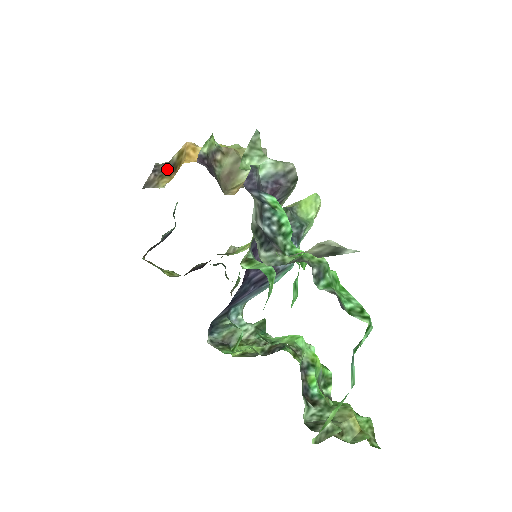
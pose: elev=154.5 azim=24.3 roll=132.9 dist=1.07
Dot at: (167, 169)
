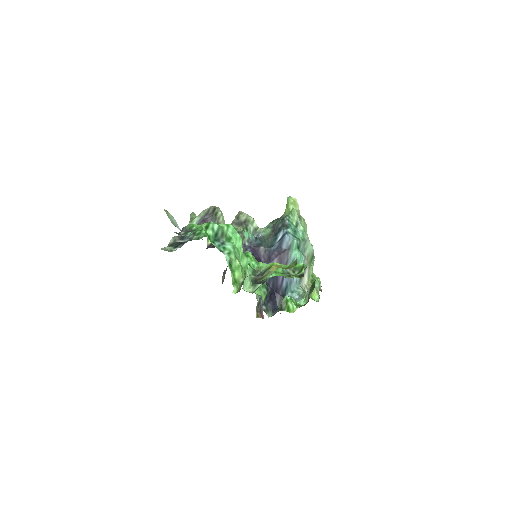
Dot at: occluded
